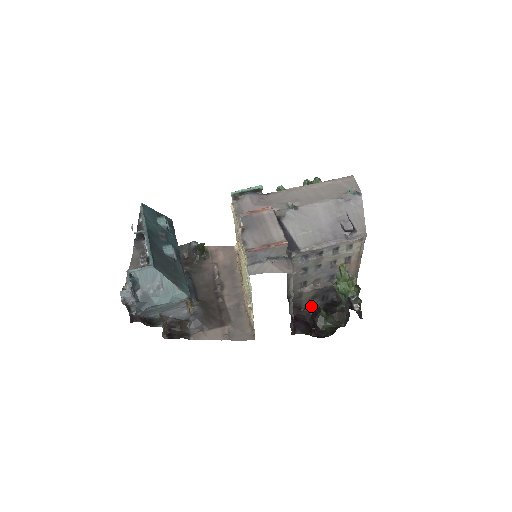
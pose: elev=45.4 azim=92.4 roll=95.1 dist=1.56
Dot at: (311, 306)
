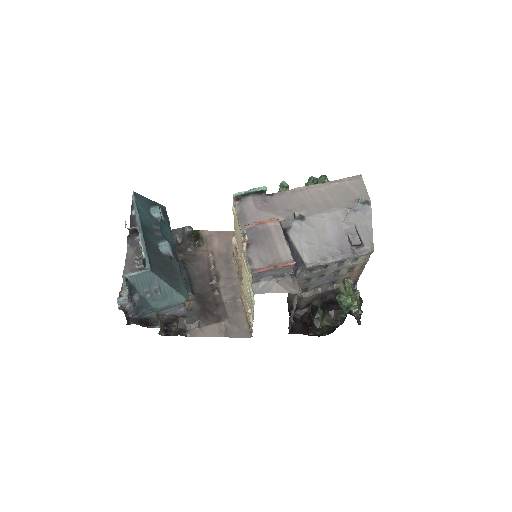
Dot at: (309, 306)
